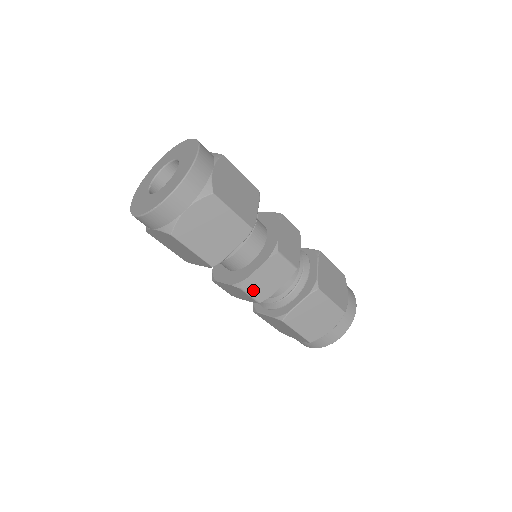
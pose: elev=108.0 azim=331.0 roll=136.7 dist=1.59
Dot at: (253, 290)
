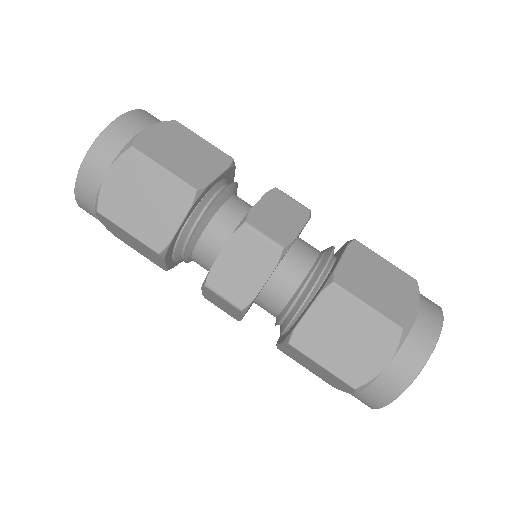
Dot at: (225, 288)
